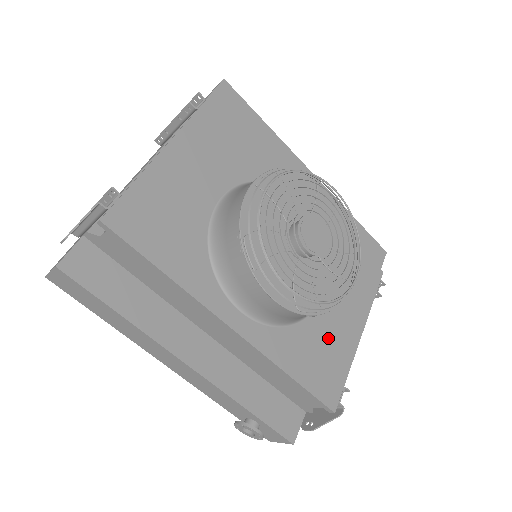
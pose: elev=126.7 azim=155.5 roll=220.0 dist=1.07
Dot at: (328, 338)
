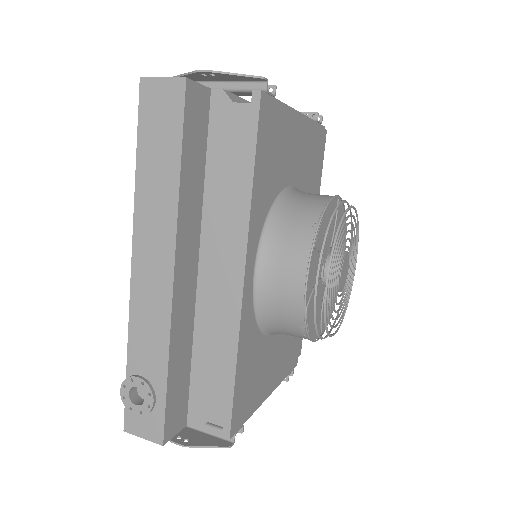
Dot at: (261, 369)
